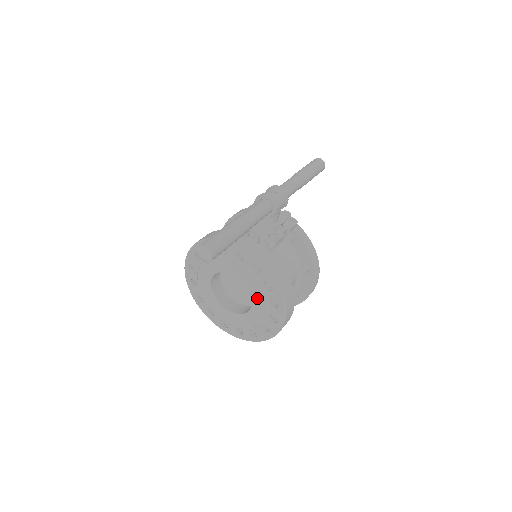
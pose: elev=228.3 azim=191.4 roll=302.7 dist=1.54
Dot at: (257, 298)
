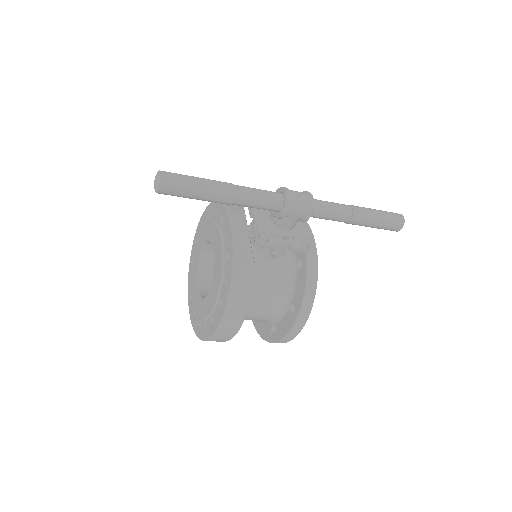
Dot at: (214, 288)
